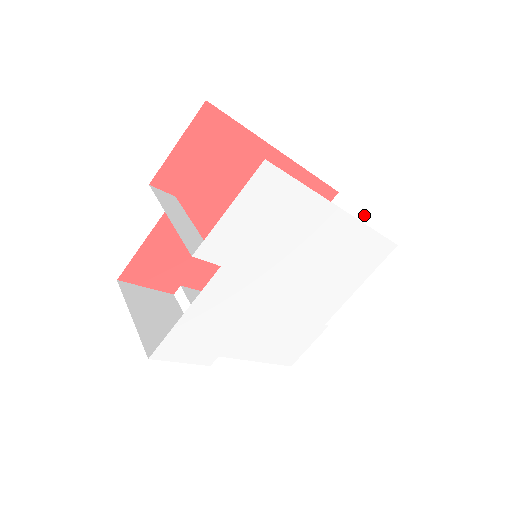
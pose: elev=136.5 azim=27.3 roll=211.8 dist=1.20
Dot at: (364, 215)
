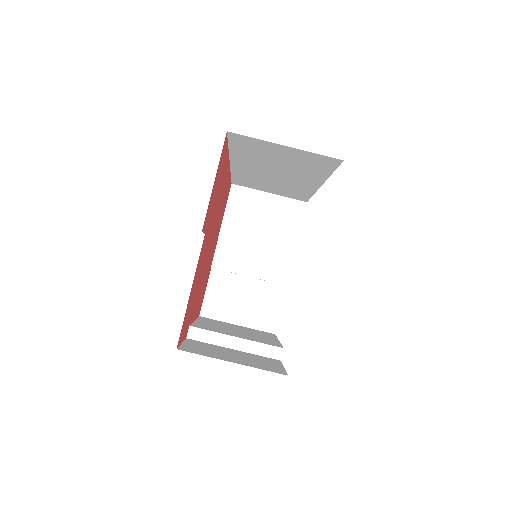
Dot at: (267, 192)
